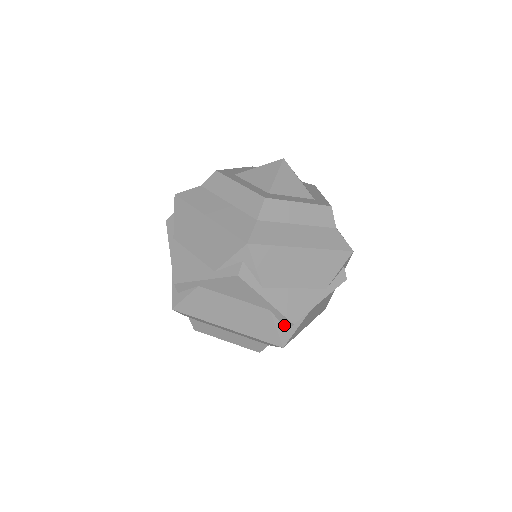
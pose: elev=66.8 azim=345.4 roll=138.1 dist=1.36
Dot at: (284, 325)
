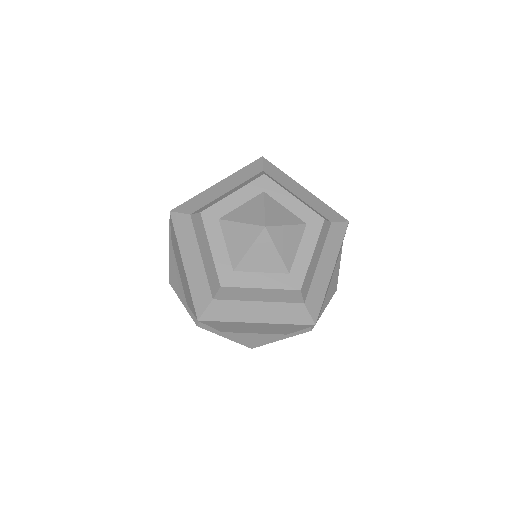
Dot at: occluded
